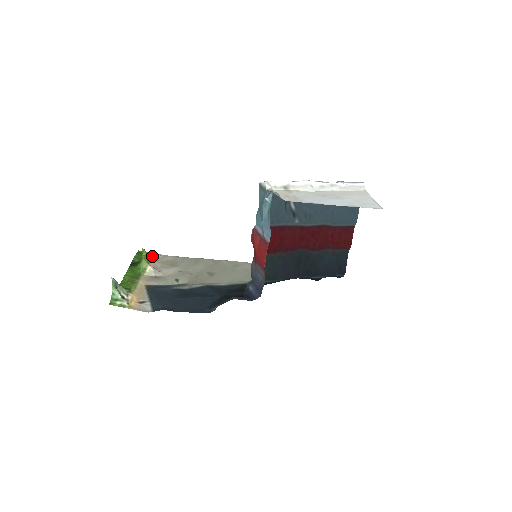
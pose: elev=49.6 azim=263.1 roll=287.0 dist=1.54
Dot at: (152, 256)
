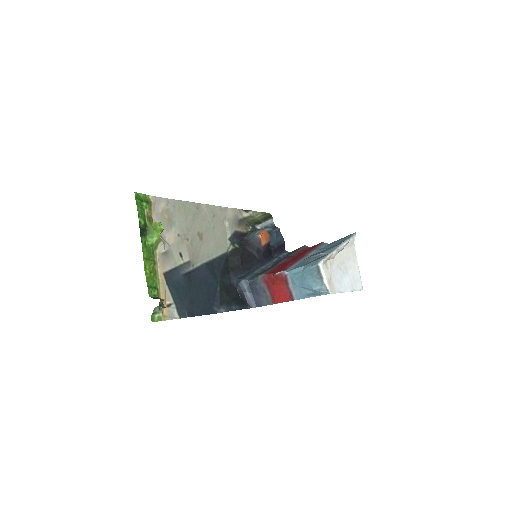
Dot at: (150, 206)
